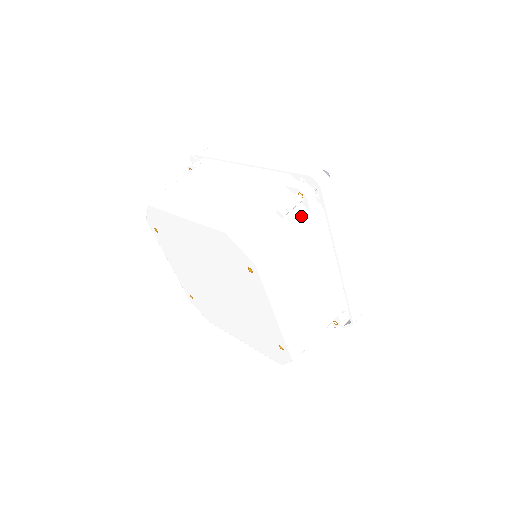
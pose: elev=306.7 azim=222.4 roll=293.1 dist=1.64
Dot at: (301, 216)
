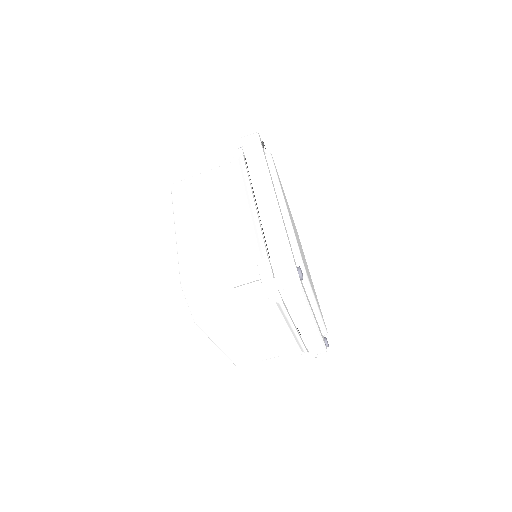
Dot at: occluded
